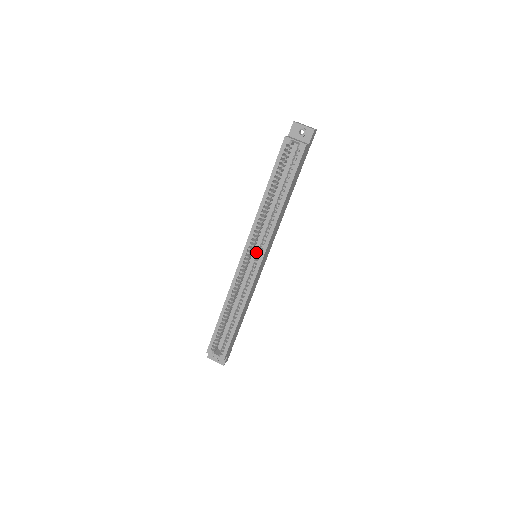
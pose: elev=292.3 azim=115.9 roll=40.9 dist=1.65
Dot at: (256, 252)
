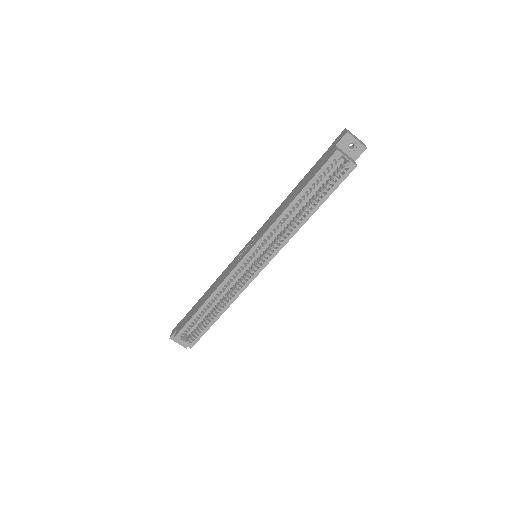
Dot at: occluded
